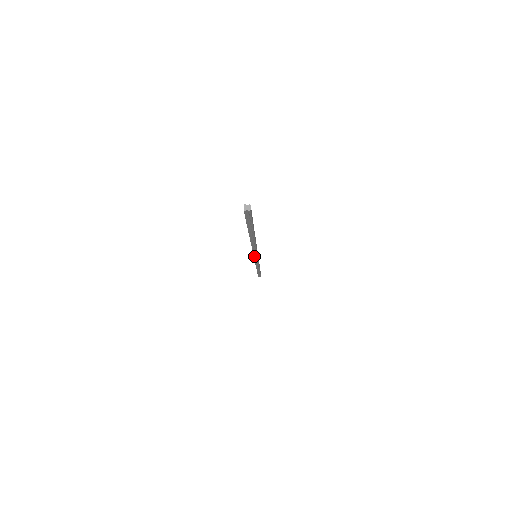
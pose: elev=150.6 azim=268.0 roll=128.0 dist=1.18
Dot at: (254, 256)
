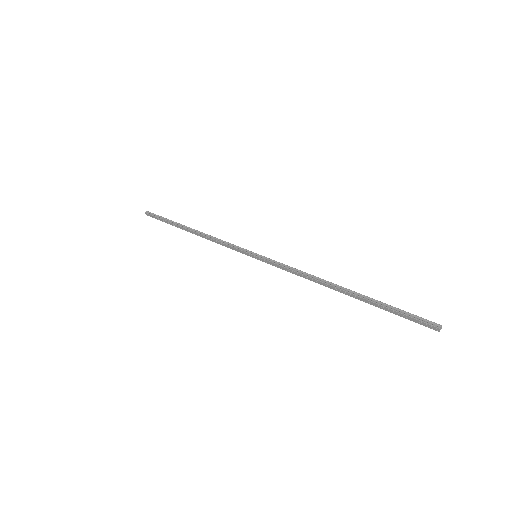
Dot at: occluded
